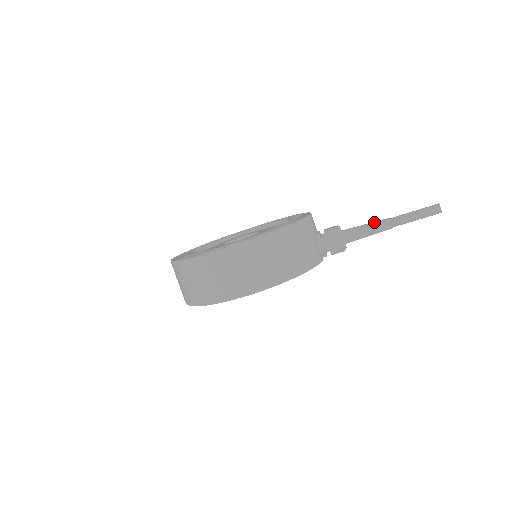
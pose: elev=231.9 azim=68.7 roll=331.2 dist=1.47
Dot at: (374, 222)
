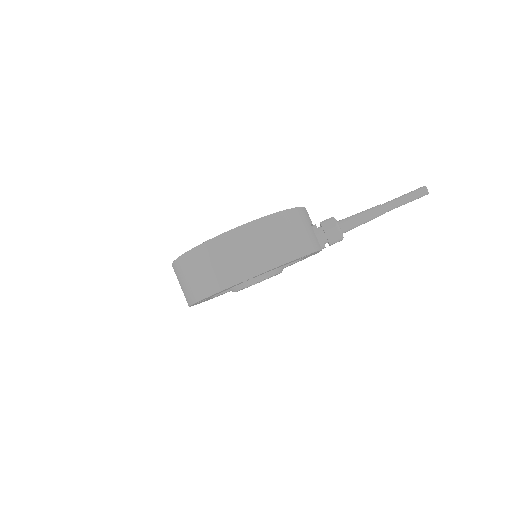
Dot at: (367, 209)
